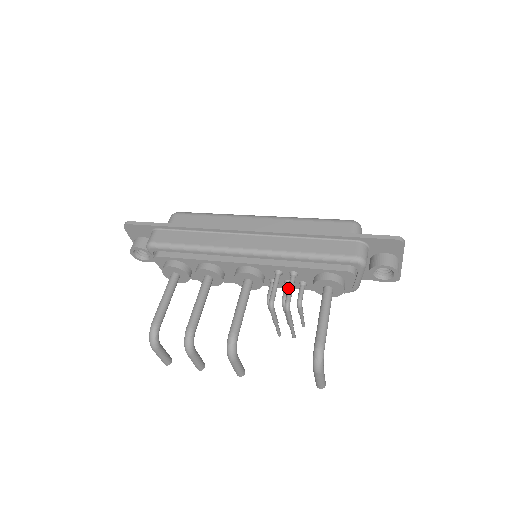
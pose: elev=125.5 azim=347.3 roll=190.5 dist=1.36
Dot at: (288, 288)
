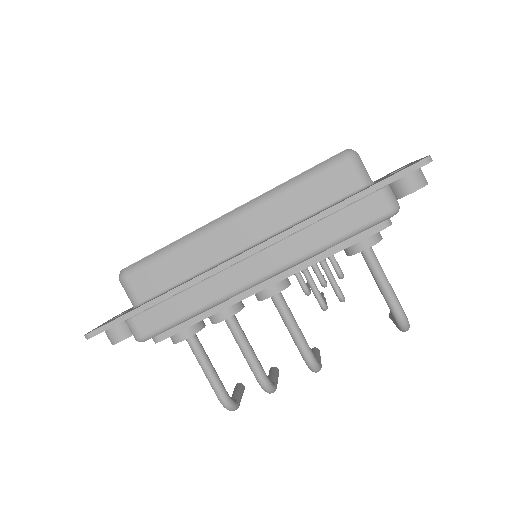
Dot at: (329, 281)
